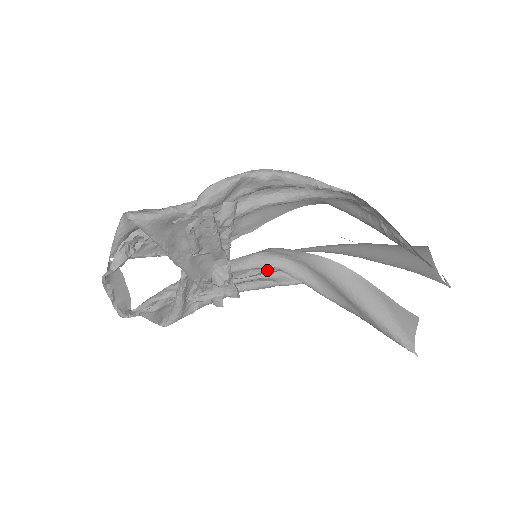
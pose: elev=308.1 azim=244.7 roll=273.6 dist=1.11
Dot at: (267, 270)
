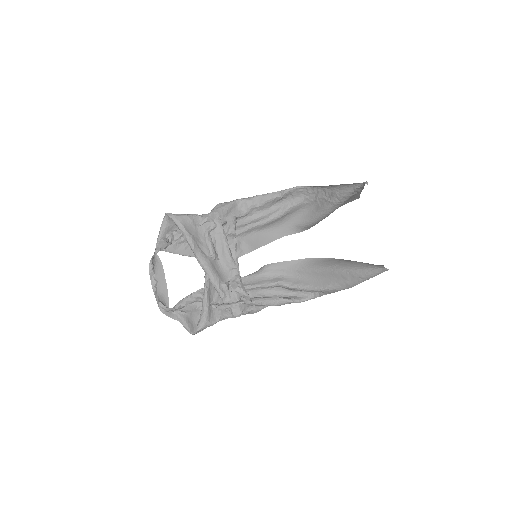
Dot at: (272, 294)
